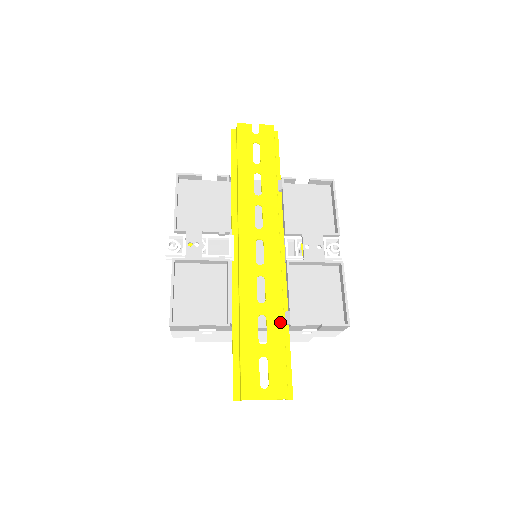
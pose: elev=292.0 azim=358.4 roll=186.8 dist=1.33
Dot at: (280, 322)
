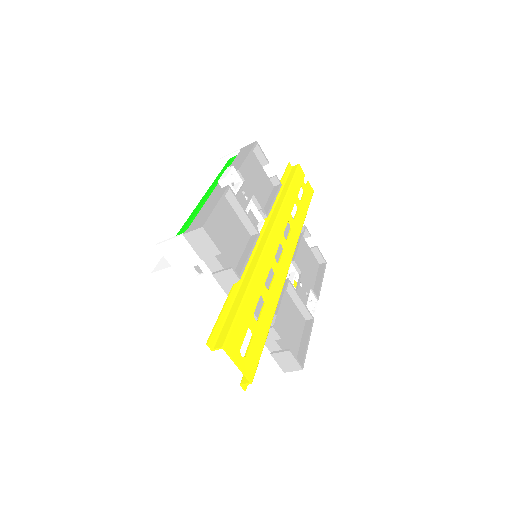
Dot at: (271, 316)
